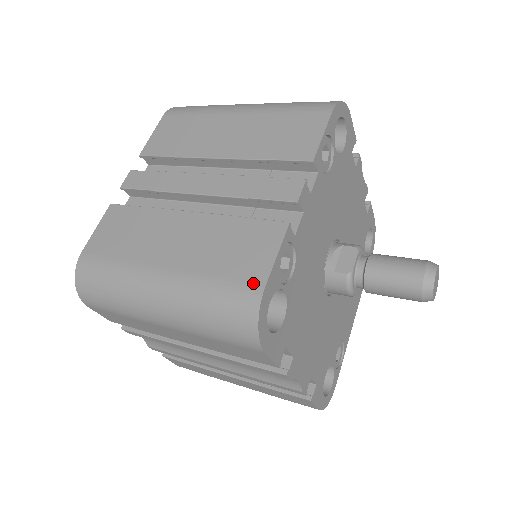
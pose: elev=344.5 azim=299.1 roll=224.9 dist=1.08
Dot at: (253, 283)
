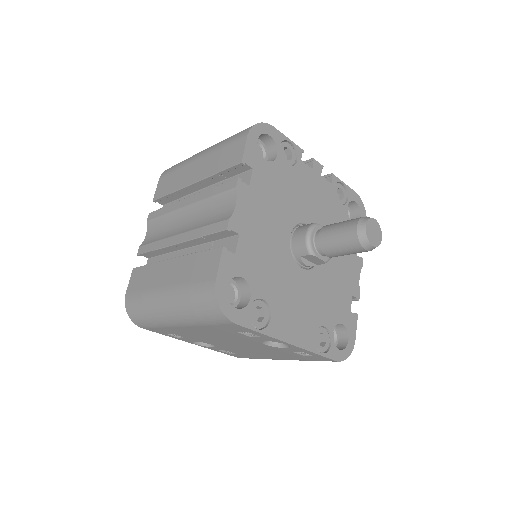
Dot at: occluded
